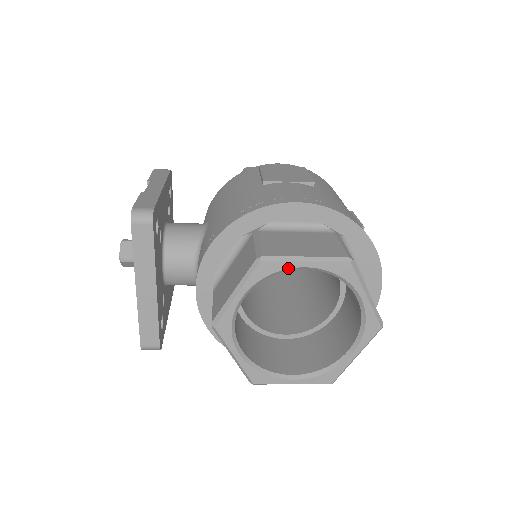
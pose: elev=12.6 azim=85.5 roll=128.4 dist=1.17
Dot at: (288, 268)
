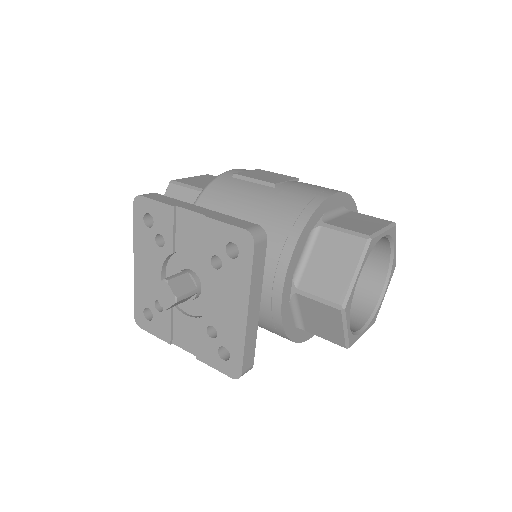
Dot at: (378, 240)
